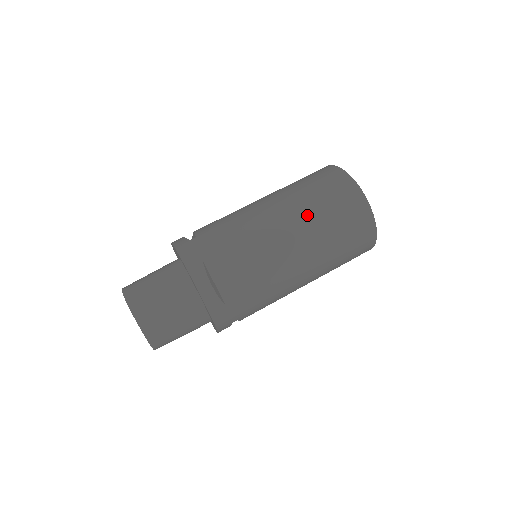
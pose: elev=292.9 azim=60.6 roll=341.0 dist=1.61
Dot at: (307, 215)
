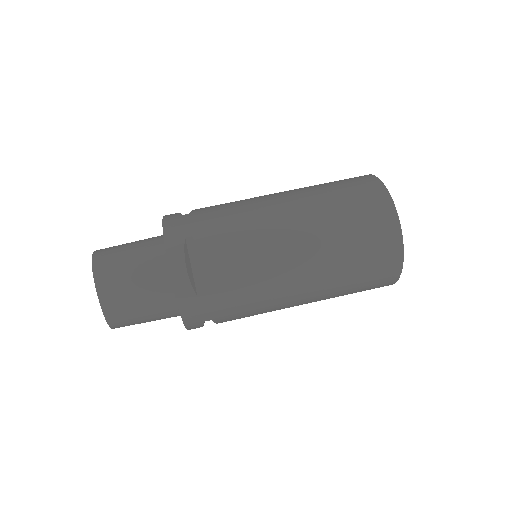
Dot at: (320, 218)
